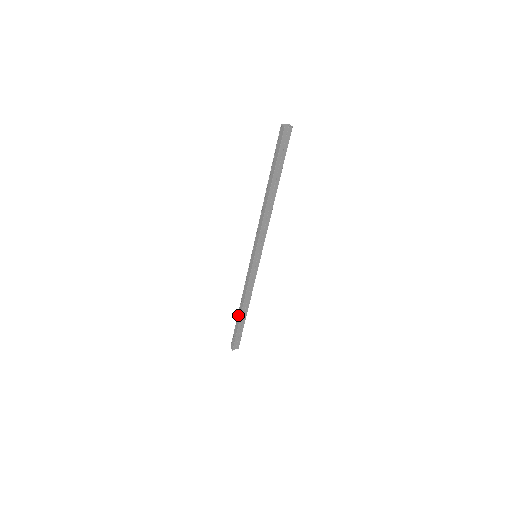
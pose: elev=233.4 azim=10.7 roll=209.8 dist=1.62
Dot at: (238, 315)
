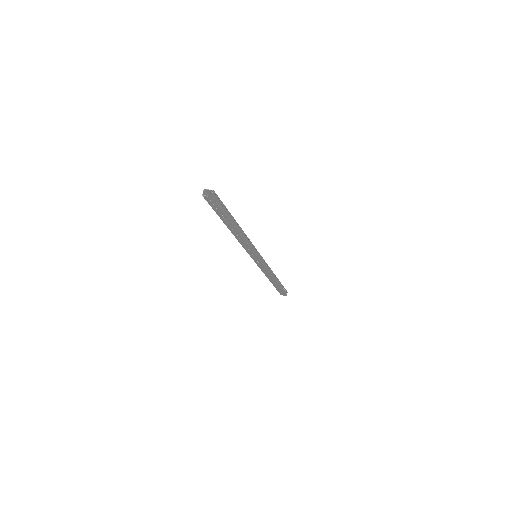
Dot at: (271, 279)
